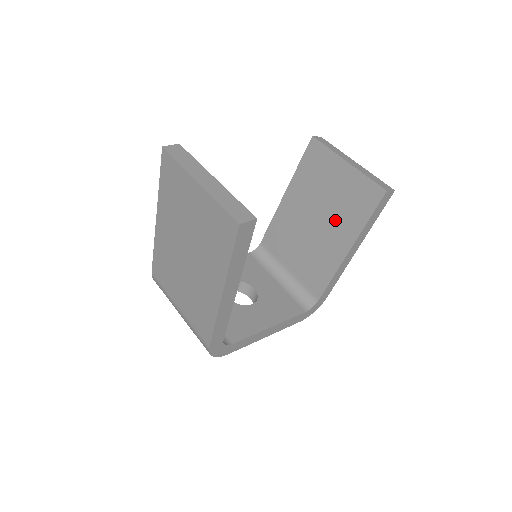
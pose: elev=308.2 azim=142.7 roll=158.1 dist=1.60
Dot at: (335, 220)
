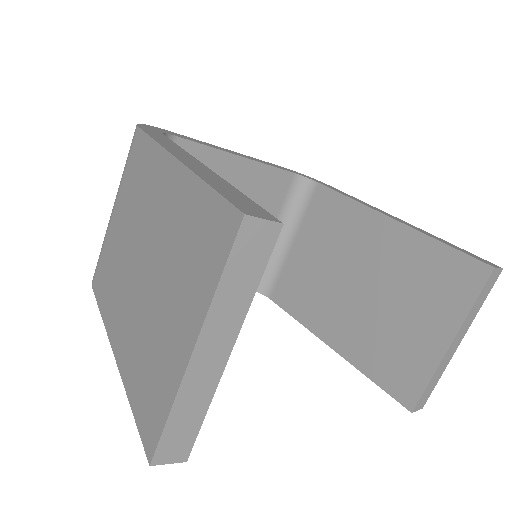
Dot at: (364, 322)
